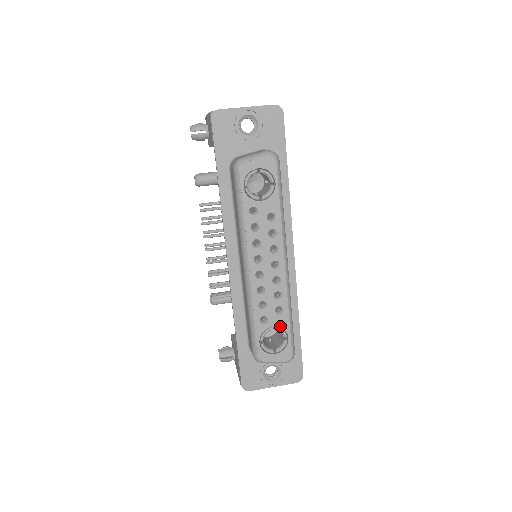
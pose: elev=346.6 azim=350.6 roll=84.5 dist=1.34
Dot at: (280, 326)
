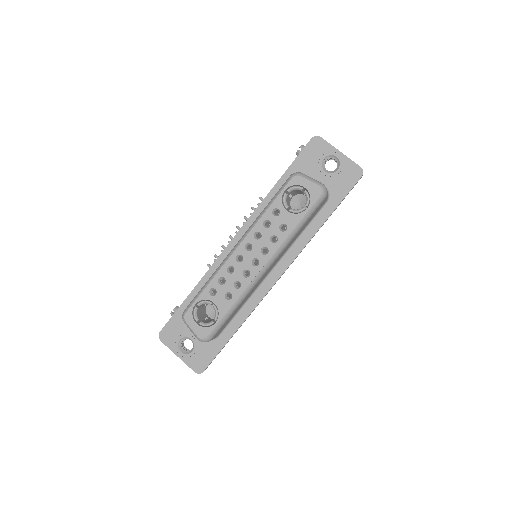
Dot at: (219, 308)
